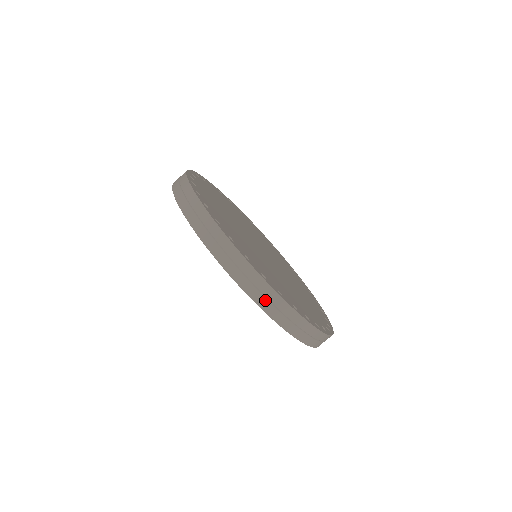
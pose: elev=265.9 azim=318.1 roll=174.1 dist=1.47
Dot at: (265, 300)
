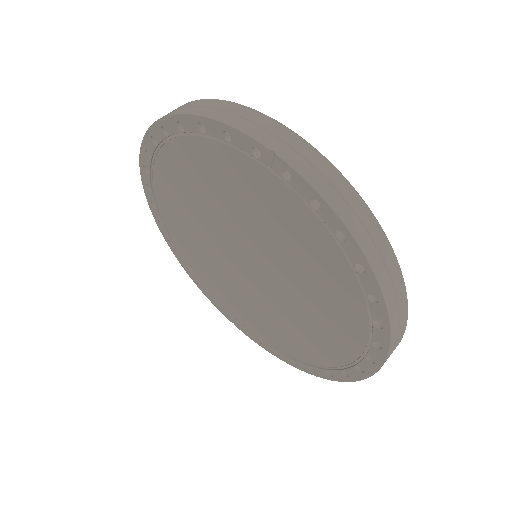
Dot at: occluded
